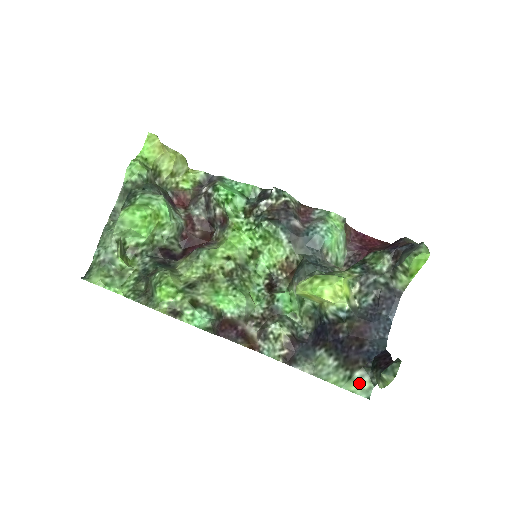
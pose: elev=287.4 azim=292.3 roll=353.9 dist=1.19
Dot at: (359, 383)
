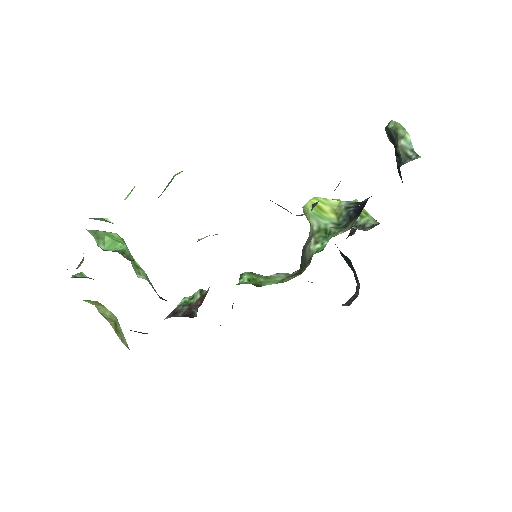
Dot at: occluded
